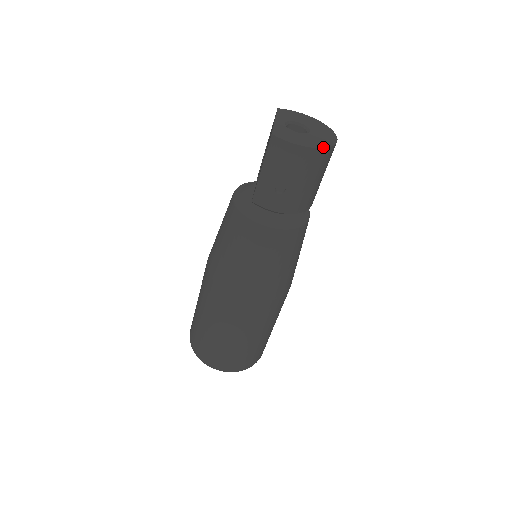
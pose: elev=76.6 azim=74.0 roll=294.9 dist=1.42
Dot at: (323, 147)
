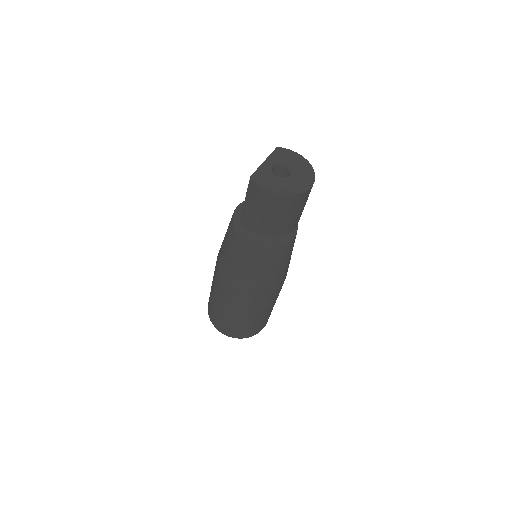
Dot at: (290, 194)
